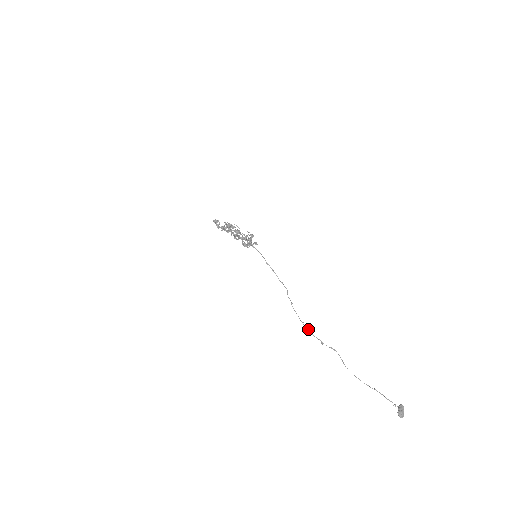
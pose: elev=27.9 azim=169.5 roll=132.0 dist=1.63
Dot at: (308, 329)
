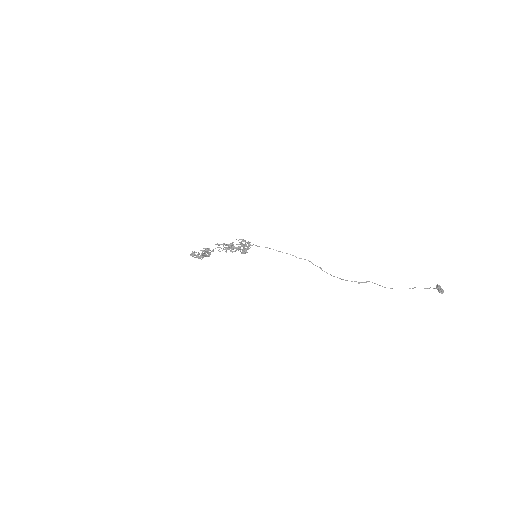
Dot at: occluded
